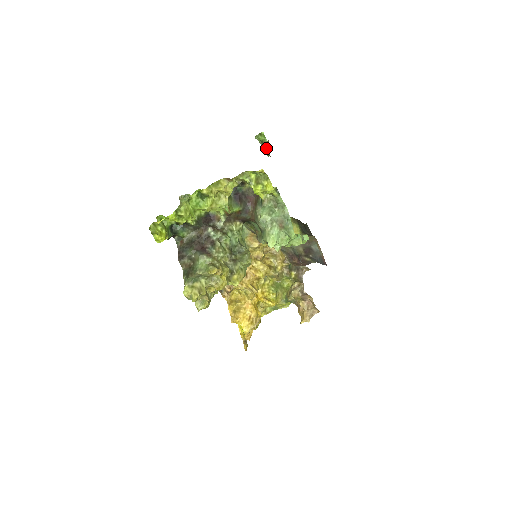
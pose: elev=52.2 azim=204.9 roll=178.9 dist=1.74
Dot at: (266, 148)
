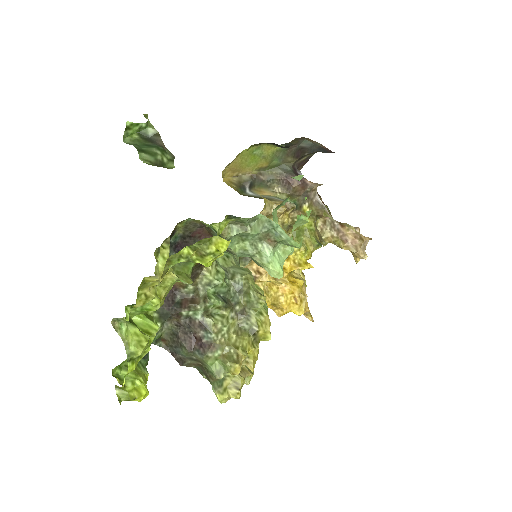
Dot at: (158, 156)
